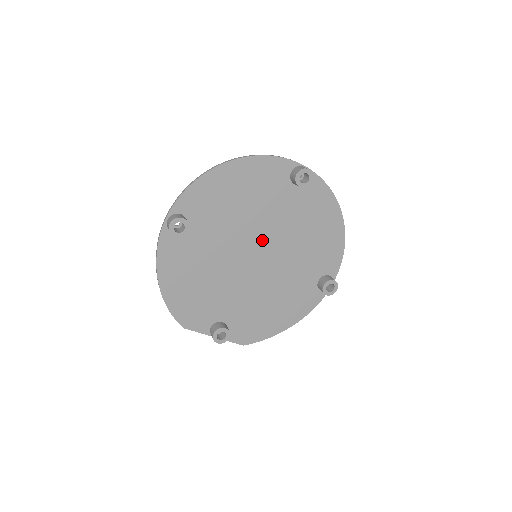
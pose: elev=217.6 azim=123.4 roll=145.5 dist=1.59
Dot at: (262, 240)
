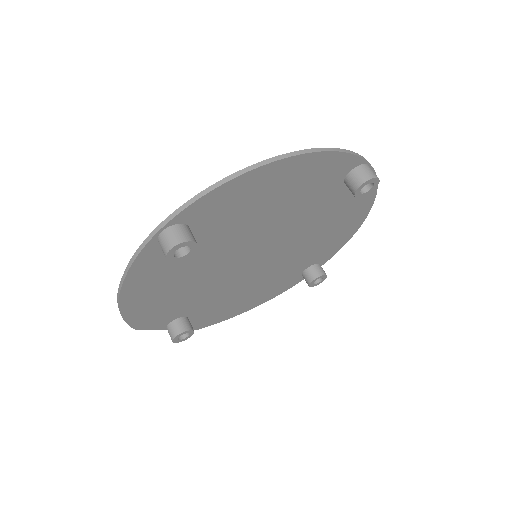
Dot at: (272, 241)
